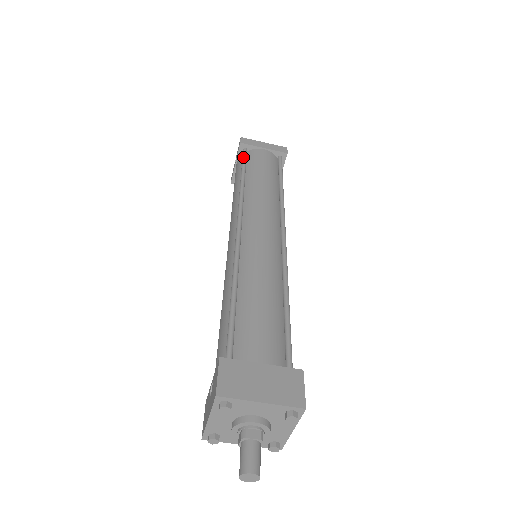
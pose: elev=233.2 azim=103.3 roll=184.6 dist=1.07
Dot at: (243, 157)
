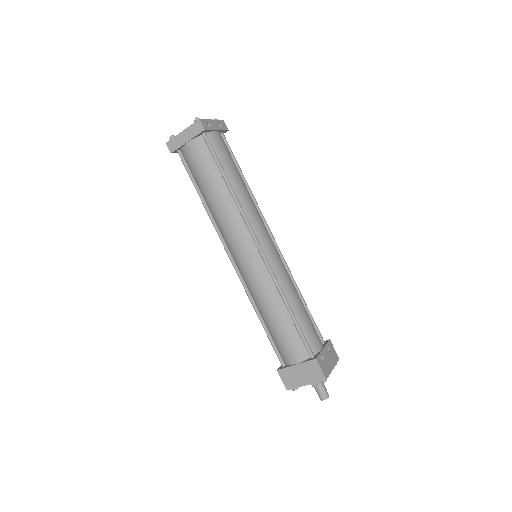
Dot at: occluded
